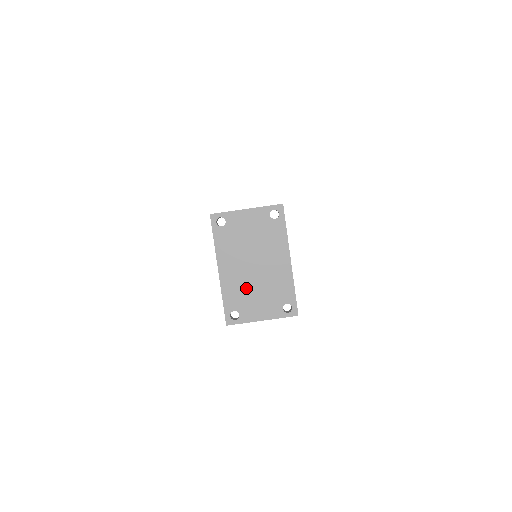
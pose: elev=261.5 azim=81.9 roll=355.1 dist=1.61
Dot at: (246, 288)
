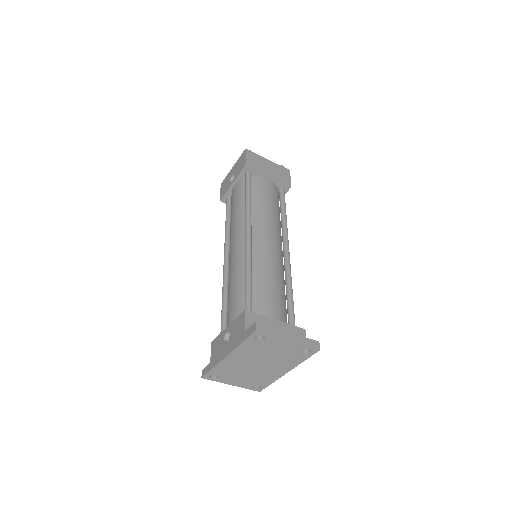
Dot at: (238, 370)
